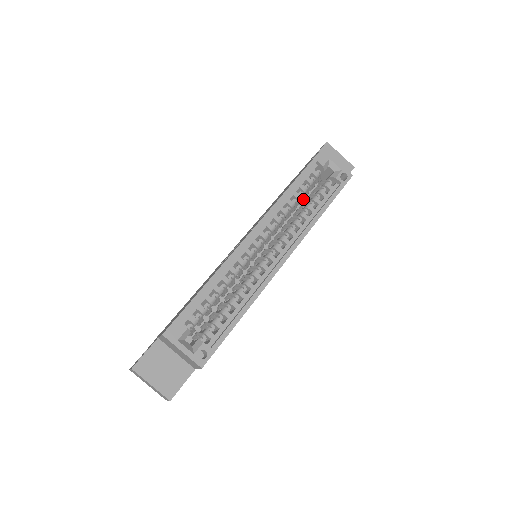
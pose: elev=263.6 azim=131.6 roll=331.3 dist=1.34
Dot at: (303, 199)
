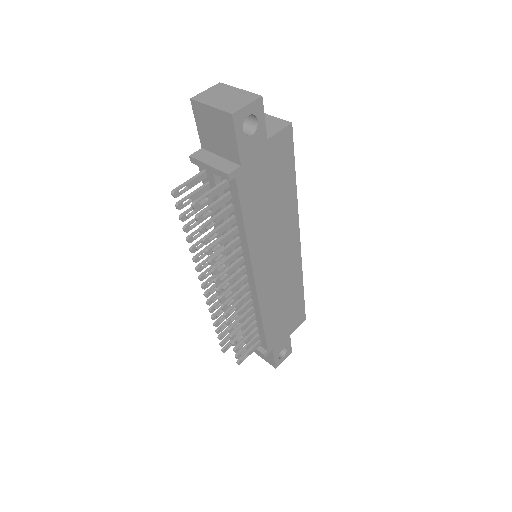
Dot at: occluded
